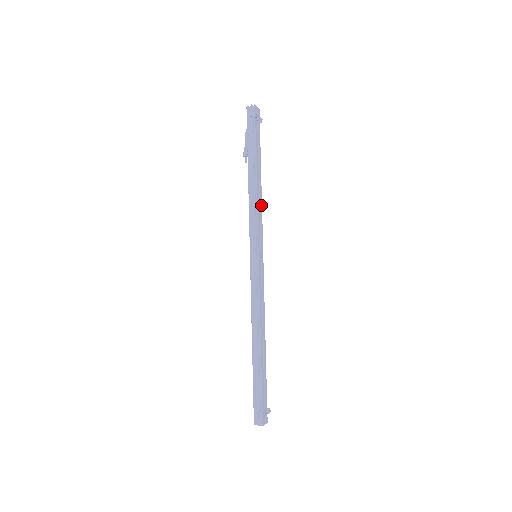
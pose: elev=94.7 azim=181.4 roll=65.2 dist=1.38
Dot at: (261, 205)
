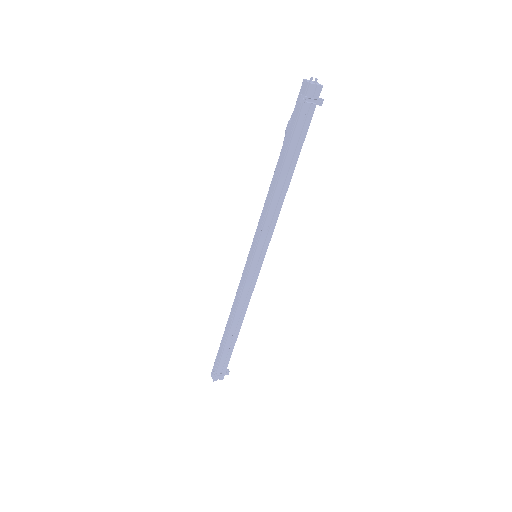
Dot at: (279, 209)
